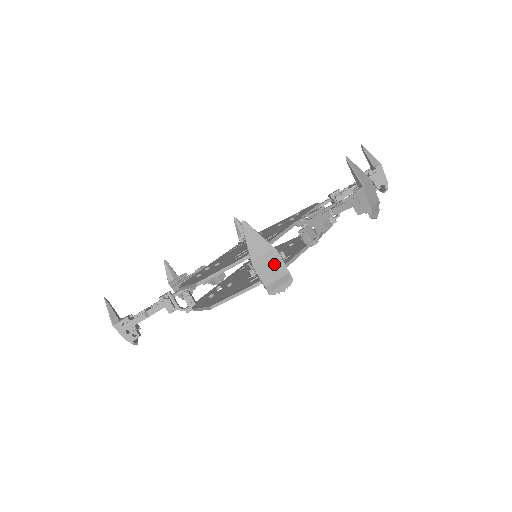
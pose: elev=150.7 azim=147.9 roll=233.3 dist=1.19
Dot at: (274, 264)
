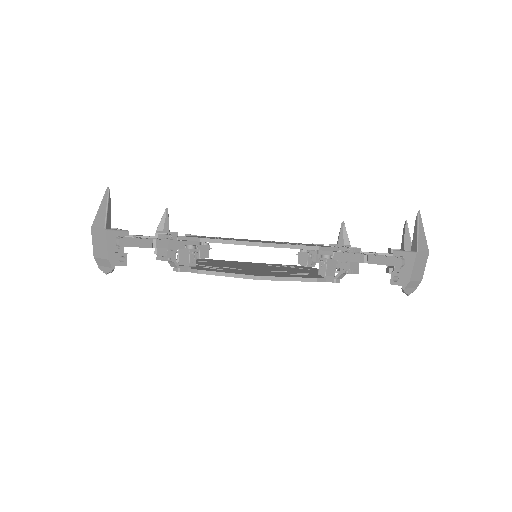
Dot at: (422, 265)
